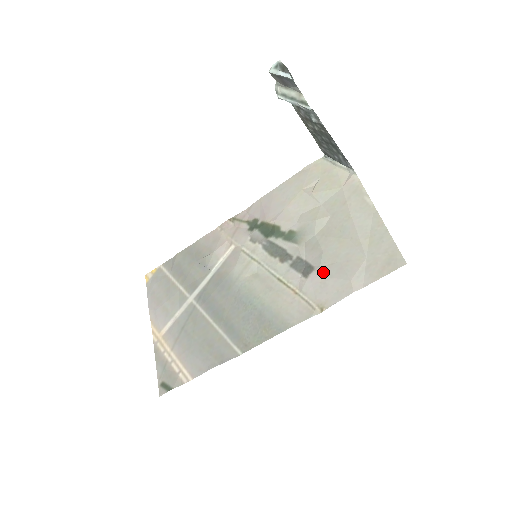
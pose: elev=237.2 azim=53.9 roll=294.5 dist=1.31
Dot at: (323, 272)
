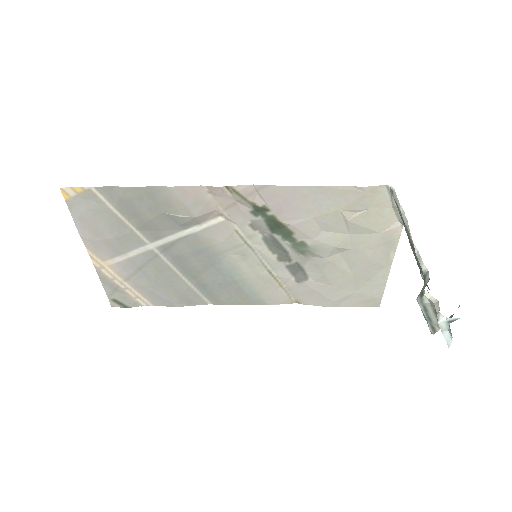
Dot at: (315, 287)
